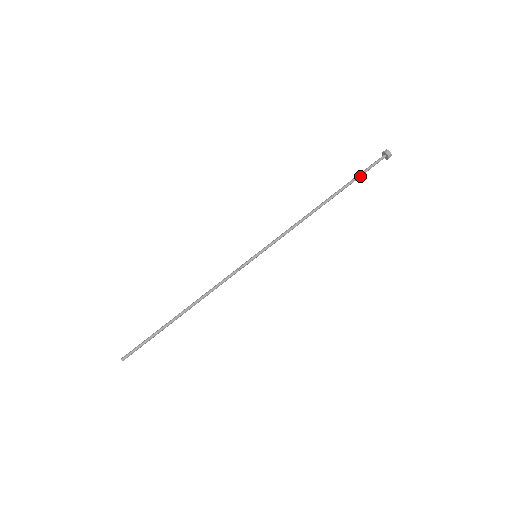
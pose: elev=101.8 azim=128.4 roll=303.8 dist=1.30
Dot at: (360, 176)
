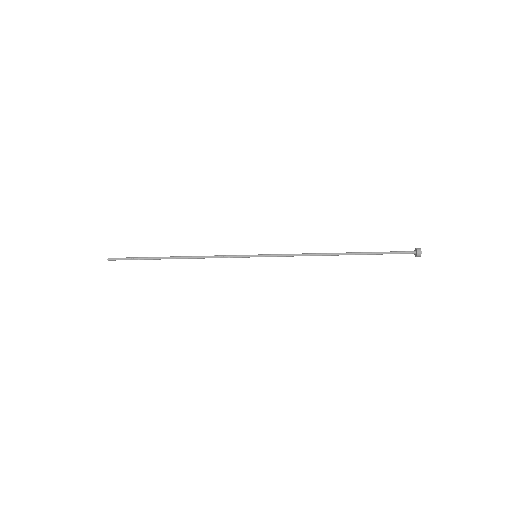
Dot at: (382, 254)
